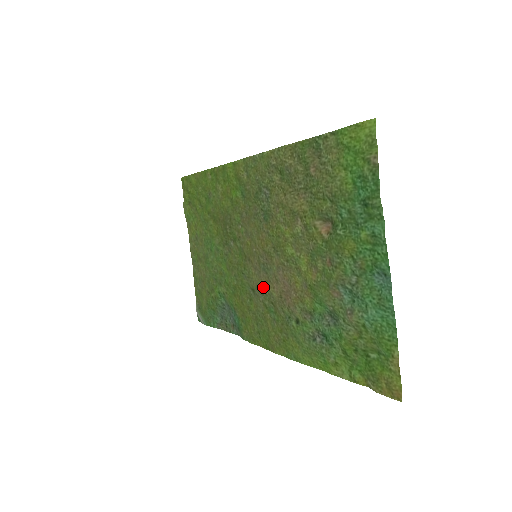
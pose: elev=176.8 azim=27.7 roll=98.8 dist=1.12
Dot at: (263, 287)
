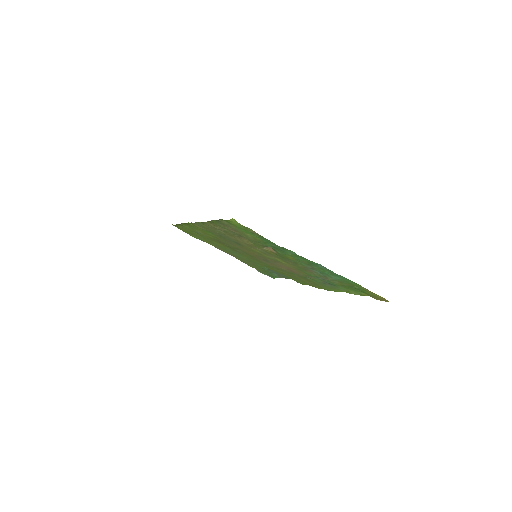
Dot at: (277, 267)
